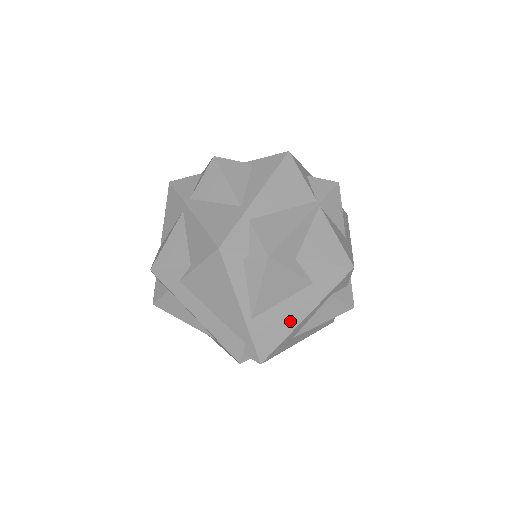
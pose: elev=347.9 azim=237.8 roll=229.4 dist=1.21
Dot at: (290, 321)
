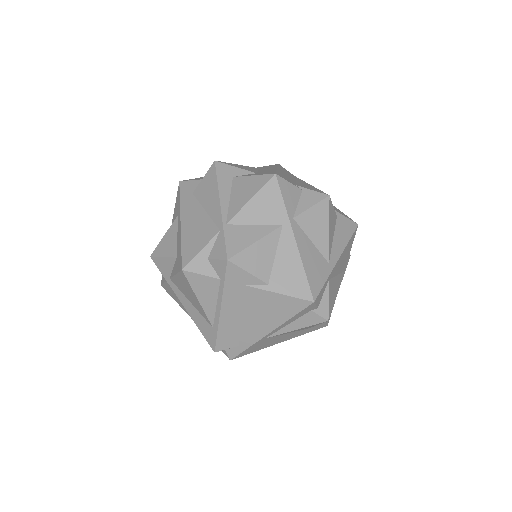
Dot at: (274, 343)
